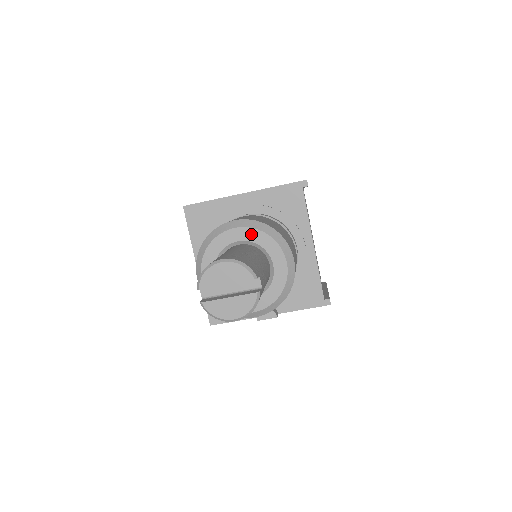
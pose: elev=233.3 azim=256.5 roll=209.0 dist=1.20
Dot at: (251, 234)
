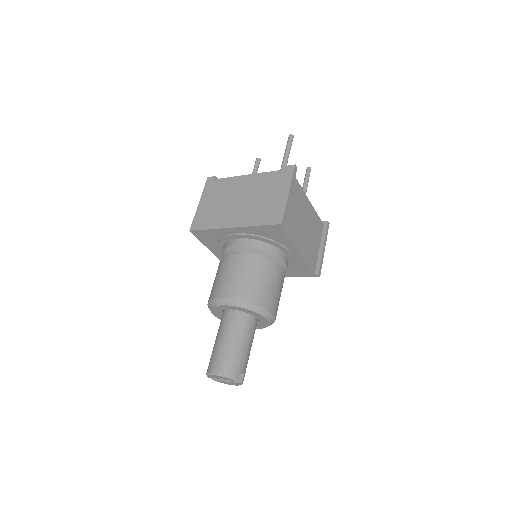
Dot at: (237, 308)
